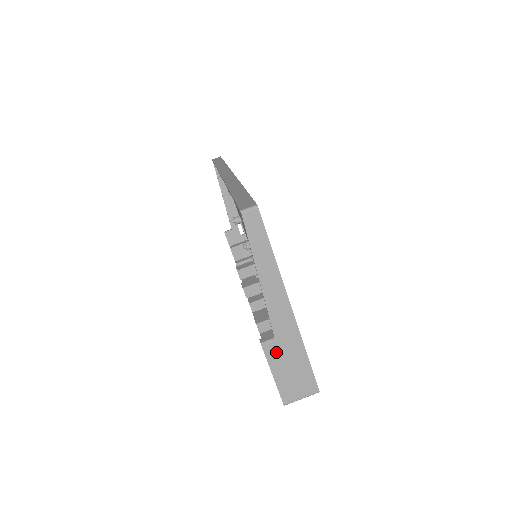
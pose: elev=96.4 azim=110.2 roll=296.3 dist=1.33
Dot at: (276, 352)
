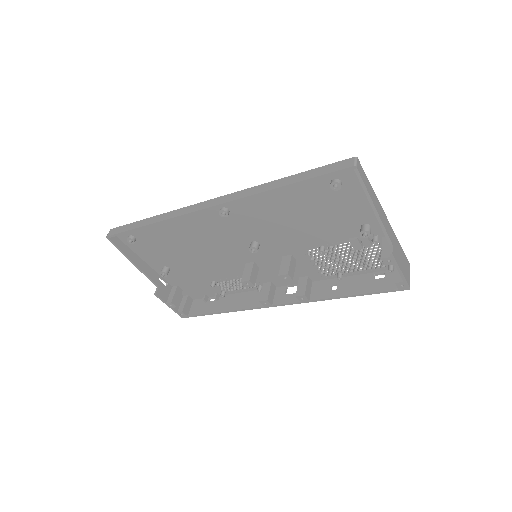
Dot at: (396, 255)
